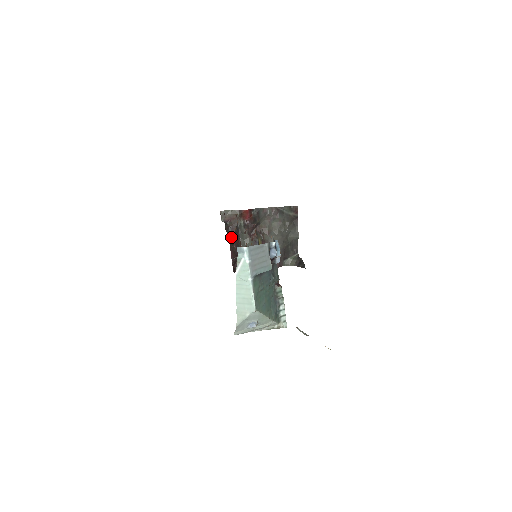
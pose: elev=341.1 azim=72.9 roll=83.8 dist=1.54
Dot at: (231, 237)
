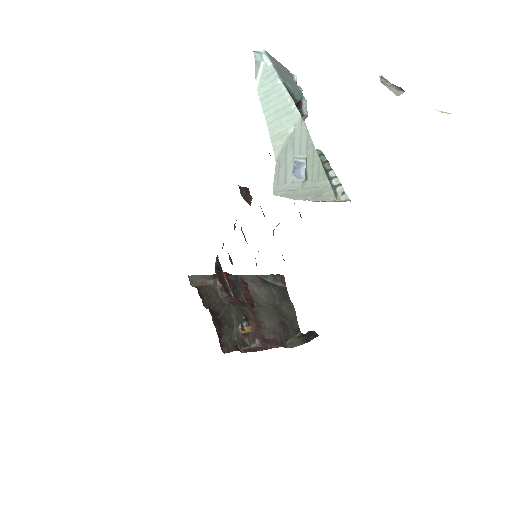
Dot at: (208, 305)
